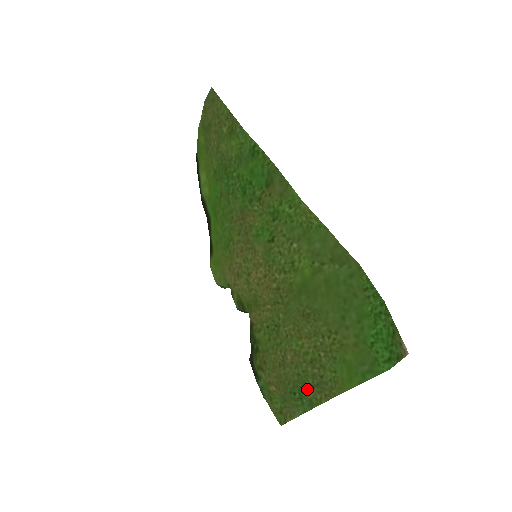
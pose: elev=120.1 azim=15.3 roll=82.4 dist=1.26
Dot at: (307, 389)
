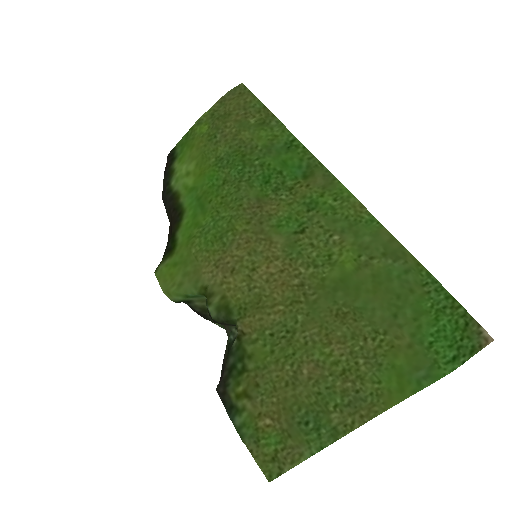
Dot at: (331, 412)
